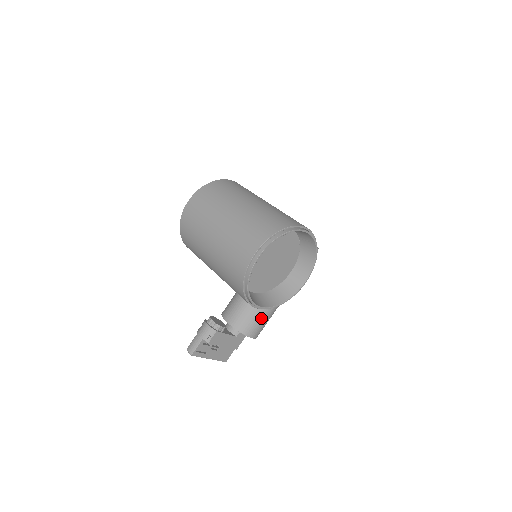
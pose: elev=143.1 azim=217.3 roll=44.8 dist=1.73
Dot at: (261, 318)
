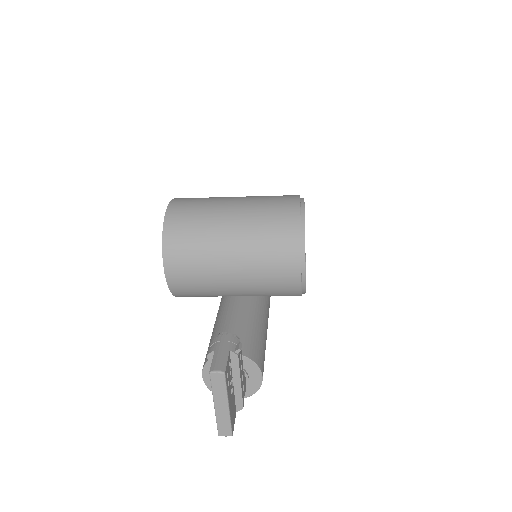
Dot at: (263, 350)
